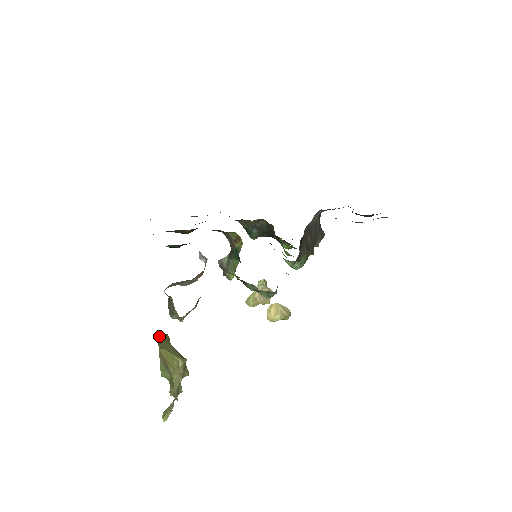
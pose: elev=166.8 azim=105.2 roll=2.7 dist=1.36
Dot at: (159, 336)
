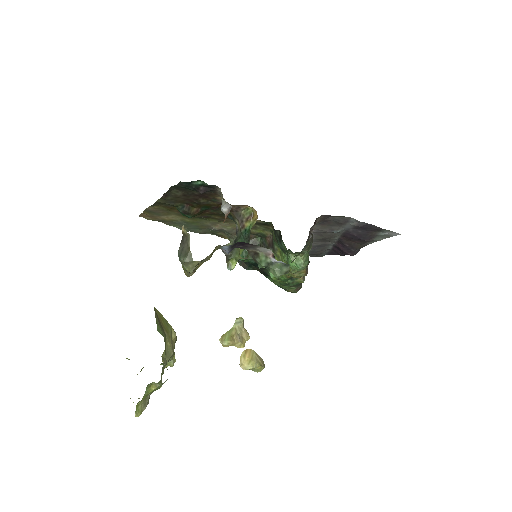
Dot at: occluded
